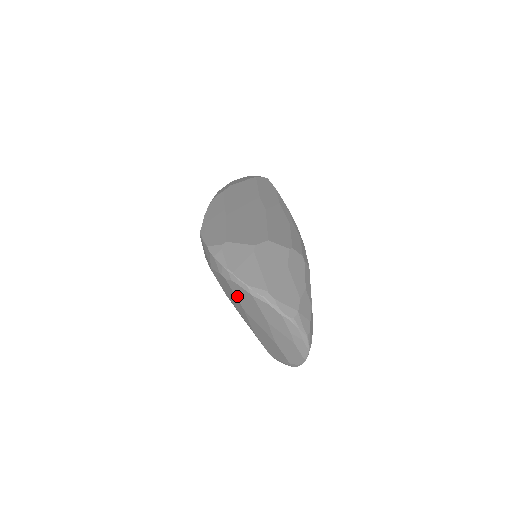
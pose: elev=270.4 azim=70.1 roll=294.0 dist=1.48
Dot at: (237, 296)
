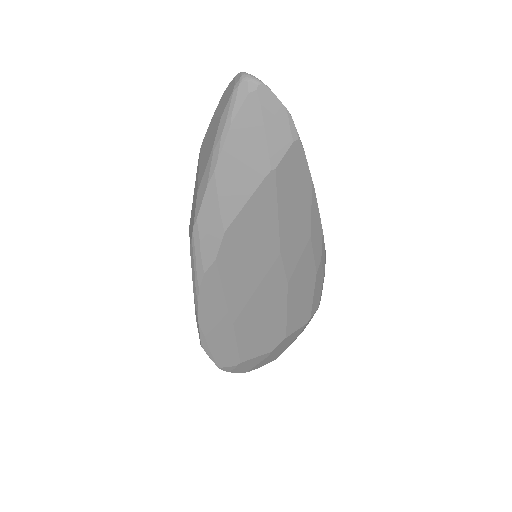
Dot at: occluded
